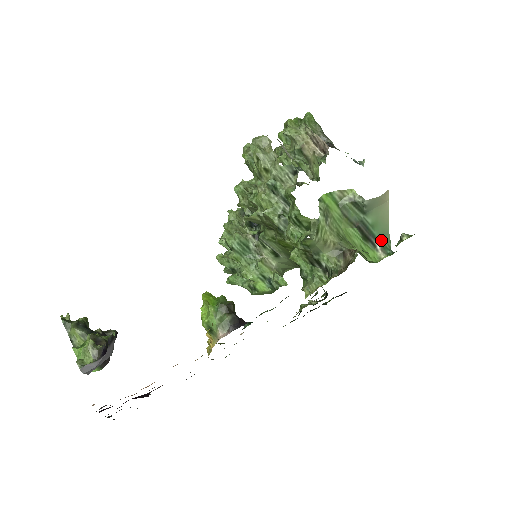
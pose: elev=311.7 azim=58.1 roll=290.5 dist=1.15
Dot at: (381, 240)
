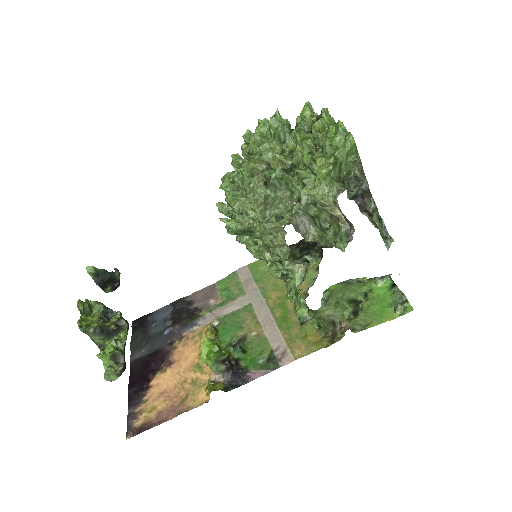
Dot at: (382, 276)
